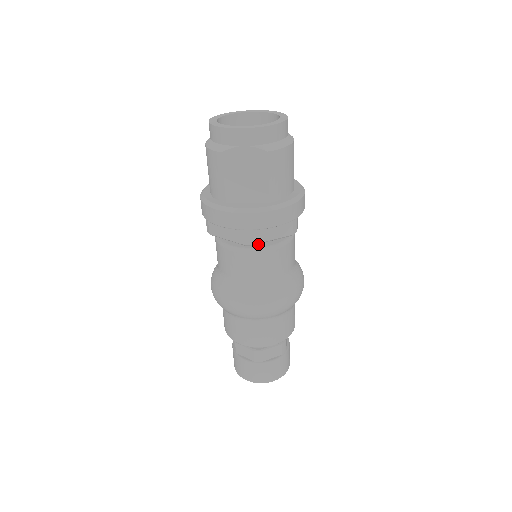
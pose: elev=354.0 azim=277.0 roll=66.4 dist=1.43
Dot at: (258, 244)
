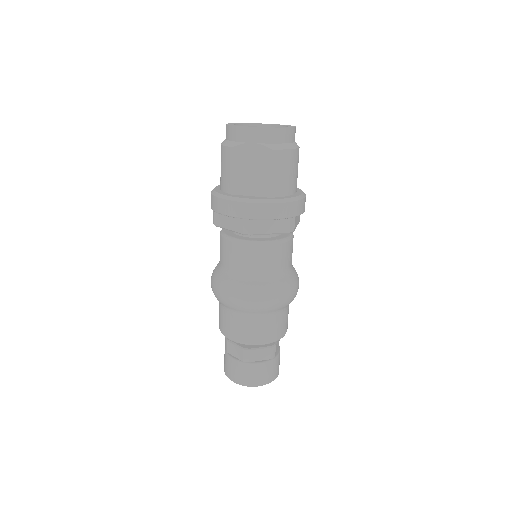
Dot at: (257, 238)
